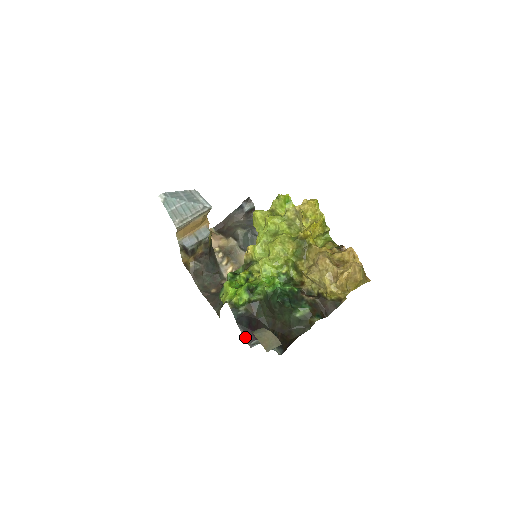
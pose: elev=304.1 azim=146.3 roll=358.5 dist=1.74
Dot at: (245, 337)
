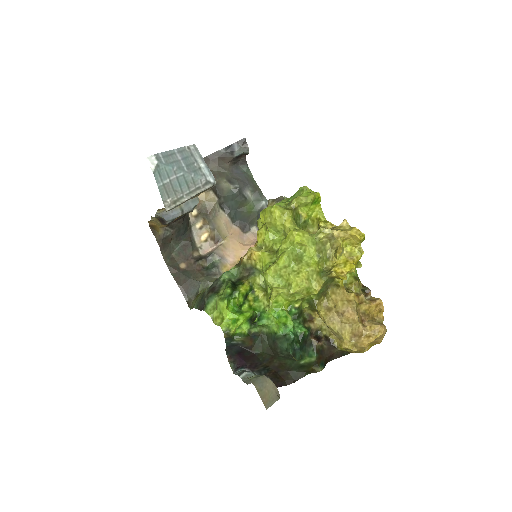
Dot at: (230, 361)
